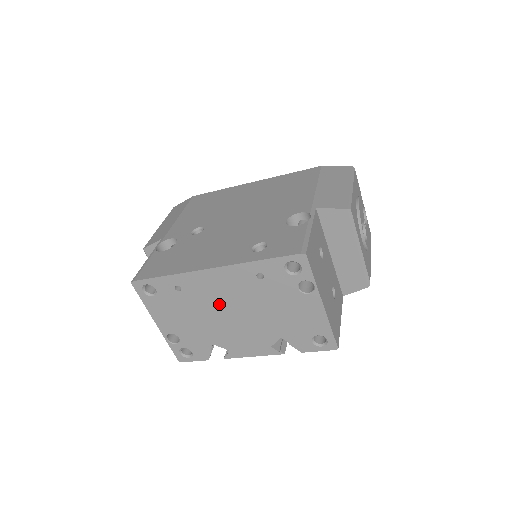
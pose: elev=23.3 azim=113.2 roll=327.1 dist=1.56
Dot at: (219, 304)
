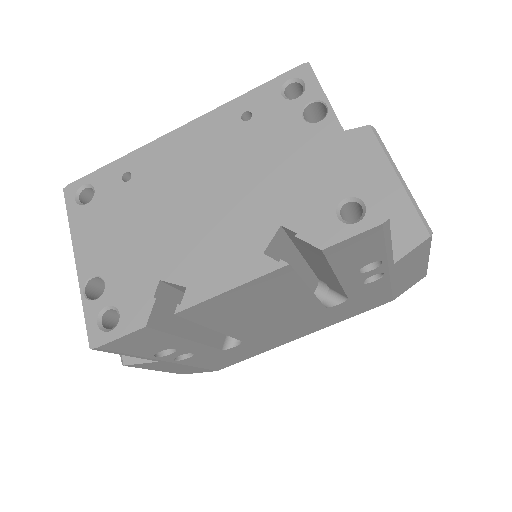
Dot at: (182, 186)
